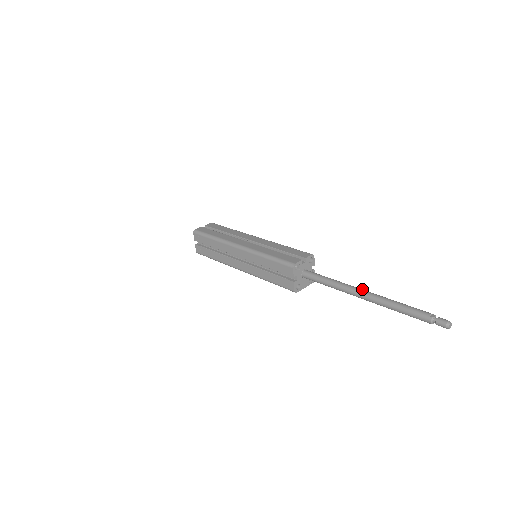
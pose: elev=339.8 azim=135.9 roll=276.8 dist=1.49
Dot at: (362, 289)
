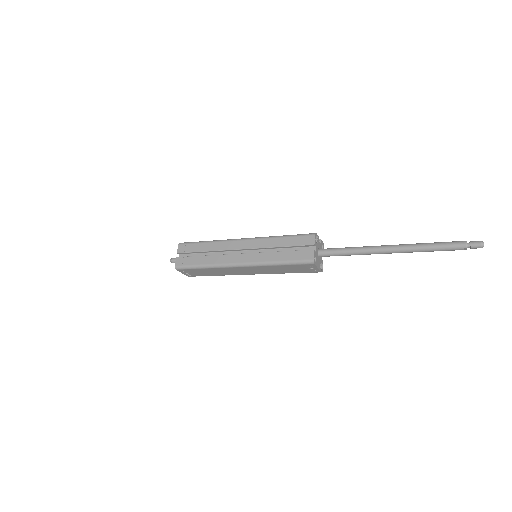
Dot at: (387, 246)
